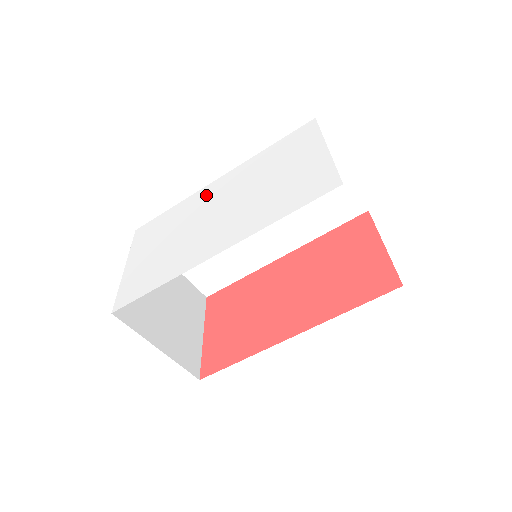
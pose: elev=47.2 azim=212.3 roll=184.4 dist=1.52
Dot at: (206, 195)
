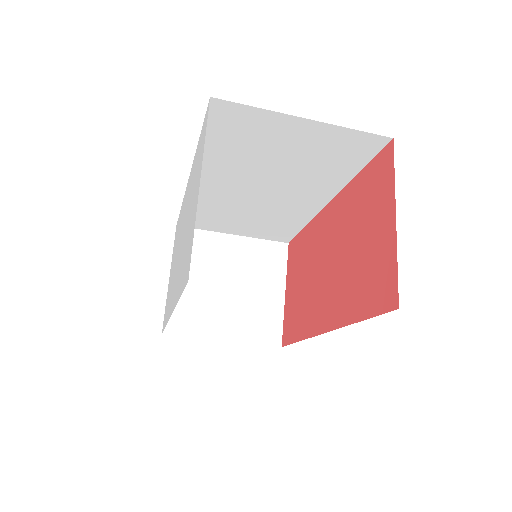
Dot at: (184, 205)
